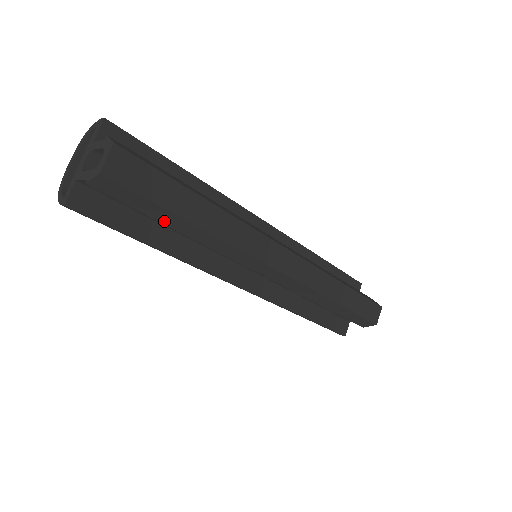
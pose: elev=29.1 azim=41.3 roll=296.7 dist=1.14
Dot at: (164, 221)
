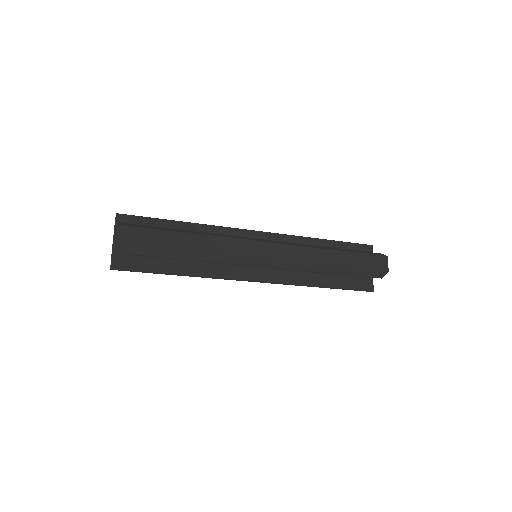
Dot at: (167, 256)
